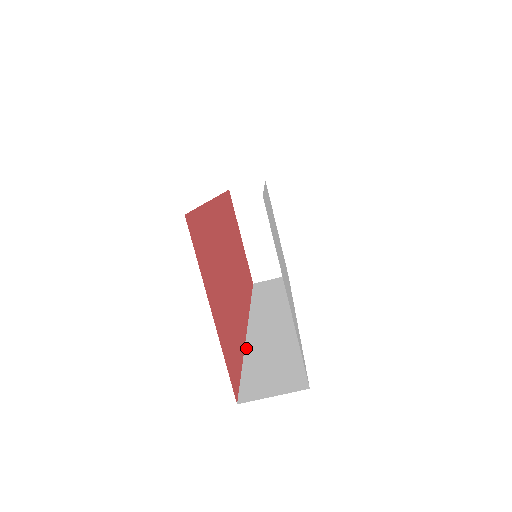
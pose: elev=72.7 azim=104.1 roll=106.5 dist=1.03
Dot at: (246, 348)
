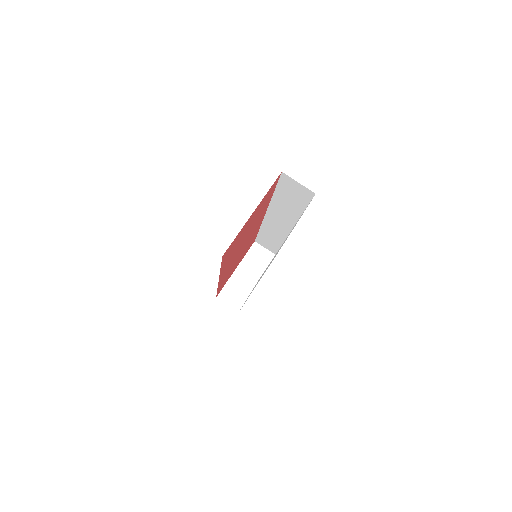
Dot at: occluded
